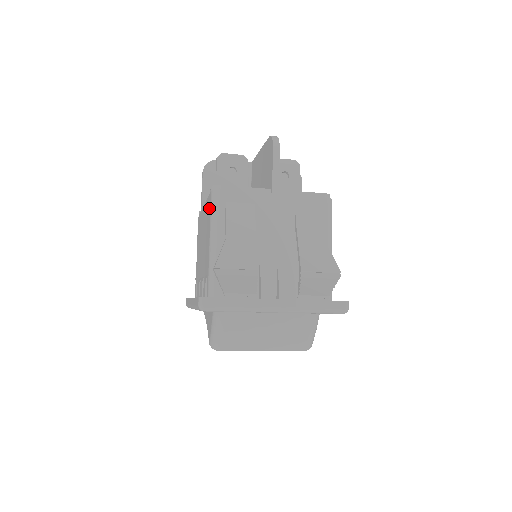
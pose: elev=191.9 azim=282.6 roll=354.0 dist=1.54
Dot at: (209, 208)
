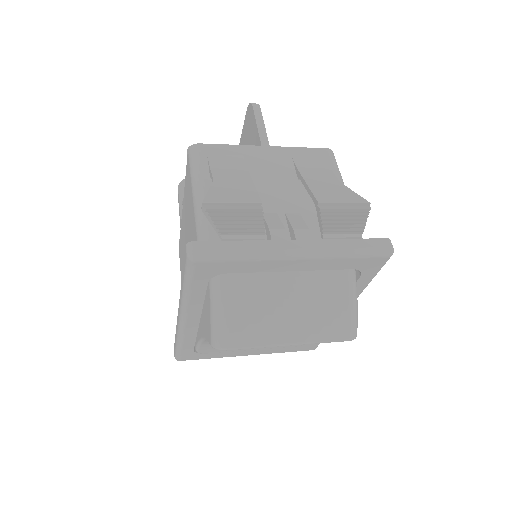
Dot at: (188, 173)
